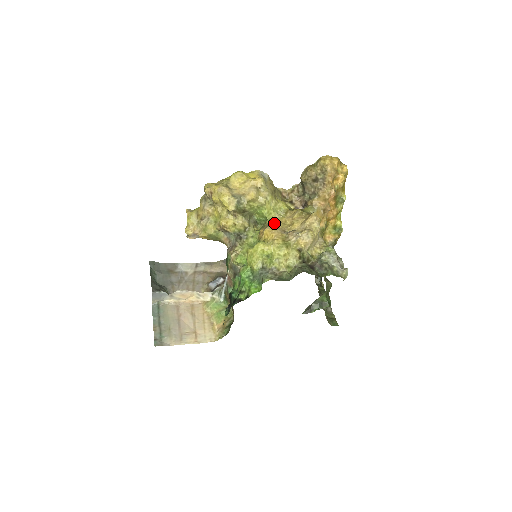
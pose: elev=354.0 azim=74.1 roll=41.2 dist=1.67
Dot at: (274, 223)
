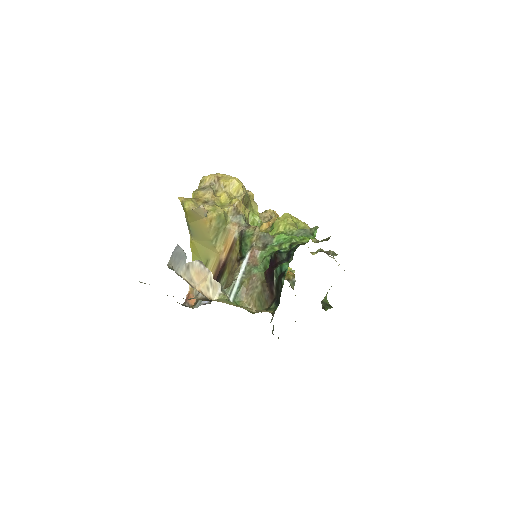
Dot at: occluded
